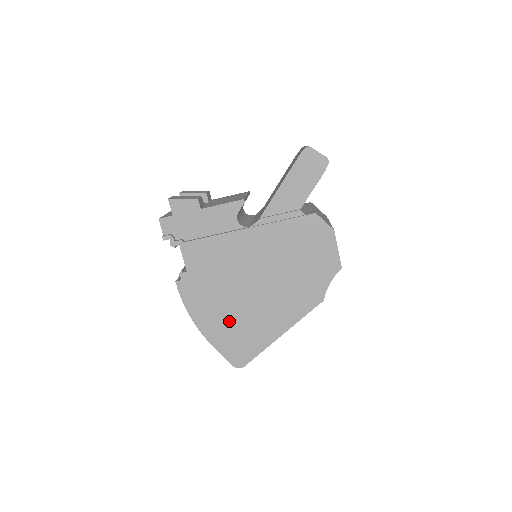
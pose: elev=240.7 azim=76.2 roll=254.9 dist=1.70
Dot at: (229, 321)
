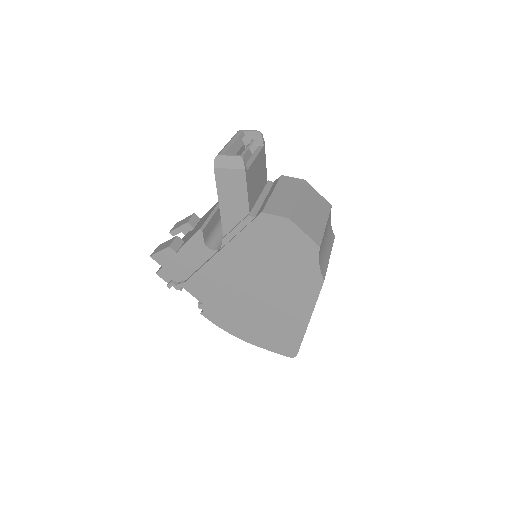
Dot at: (260, 326)
